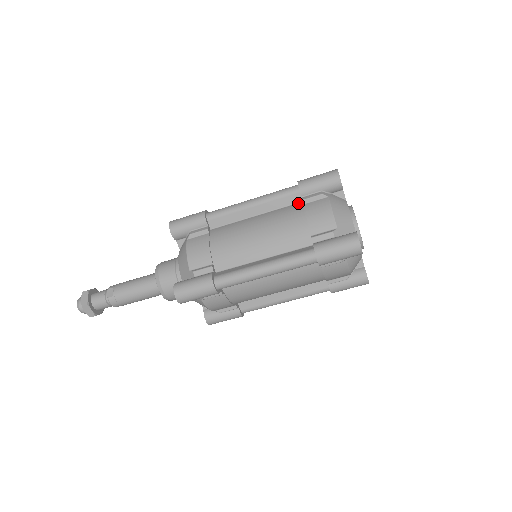
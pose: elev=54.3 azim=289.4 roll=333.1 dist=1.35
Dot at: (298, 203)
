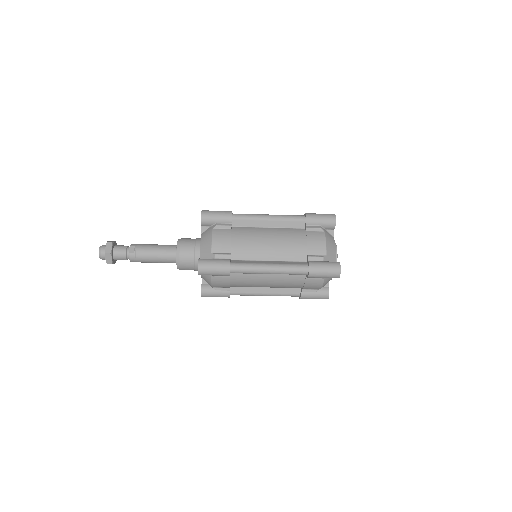
Dot at: (301, 229)
